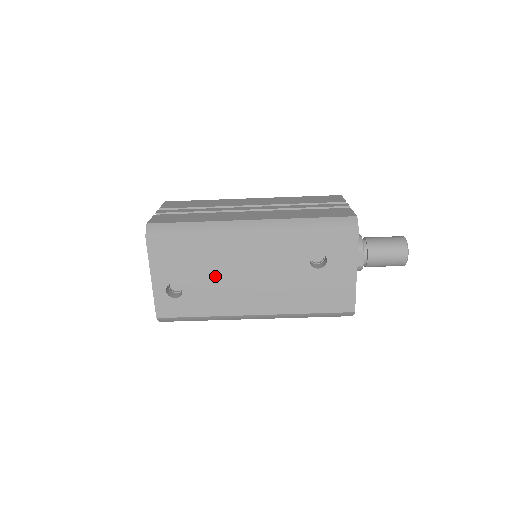
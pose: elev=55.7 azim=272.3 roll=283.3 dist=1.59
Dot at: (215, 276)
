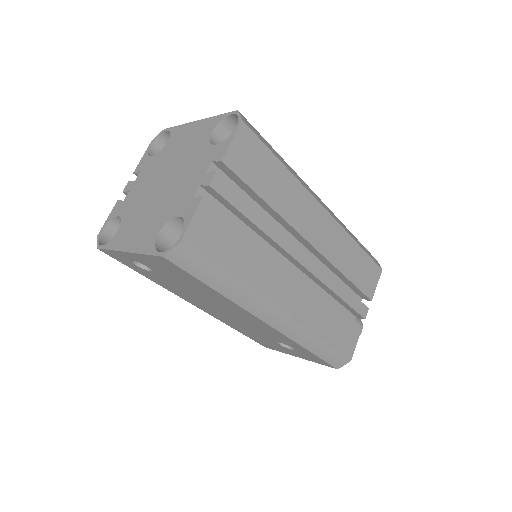
Dot at: (195, 294)
